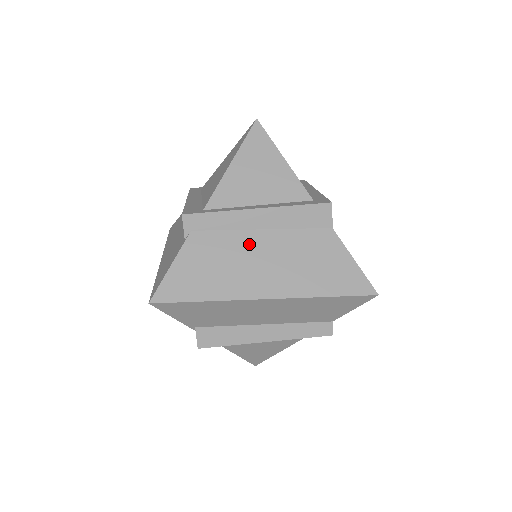
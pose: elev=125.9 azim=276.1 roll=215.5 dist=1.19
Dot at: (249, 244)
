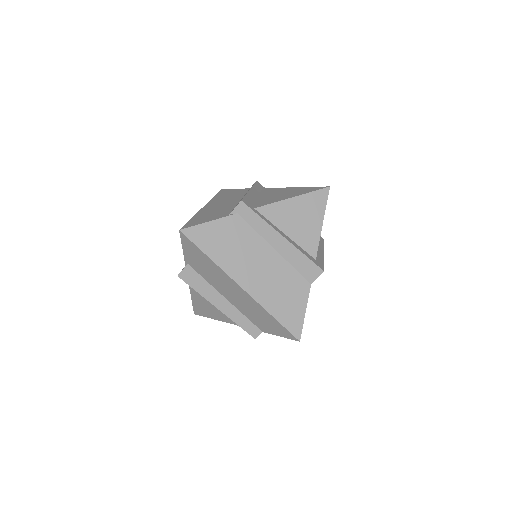
Dot at: (260, 250)
